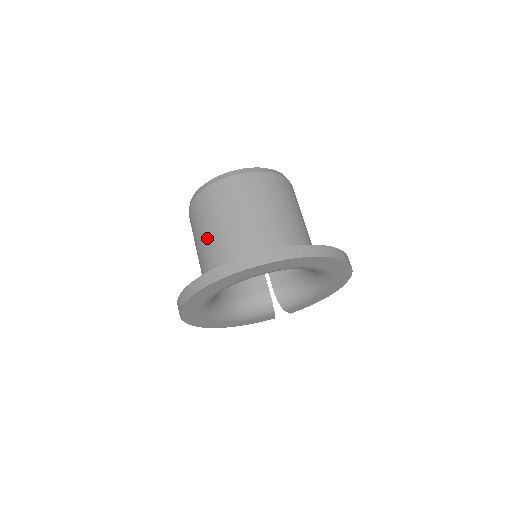
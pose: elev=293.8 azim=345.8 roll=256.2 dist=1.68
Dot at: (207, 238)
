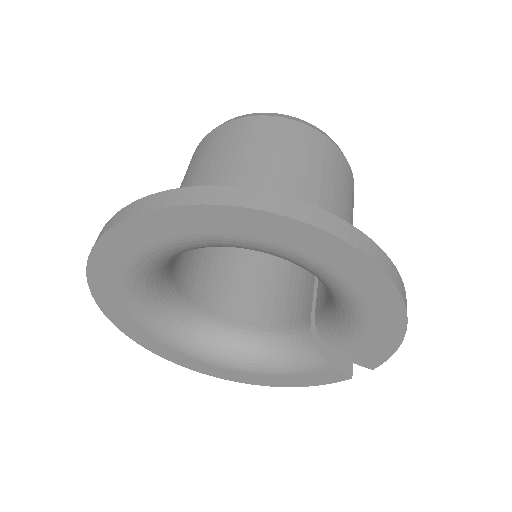
Dot at: occluded
